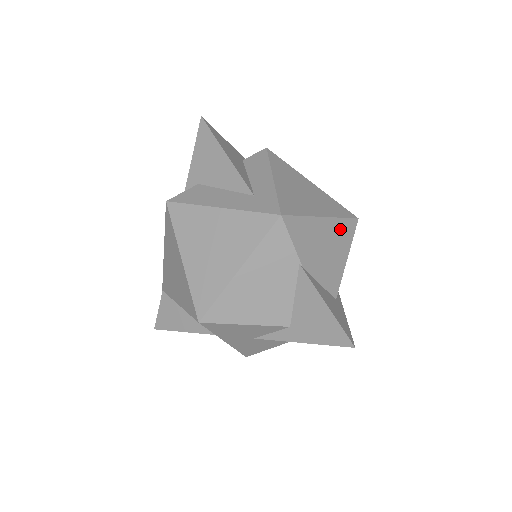
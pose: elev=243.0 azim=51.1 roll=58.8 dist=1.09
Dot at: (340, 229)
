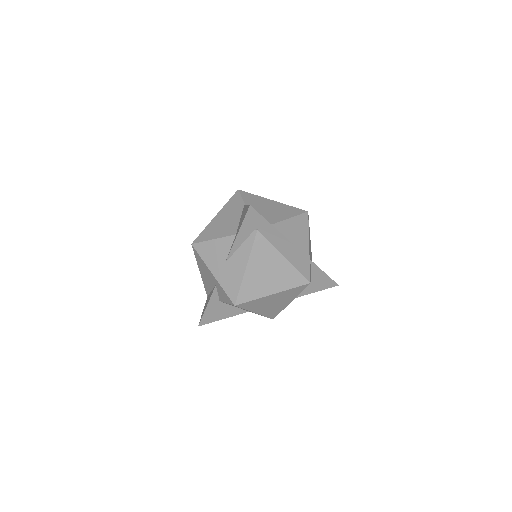
Dot at: (287, 208)
